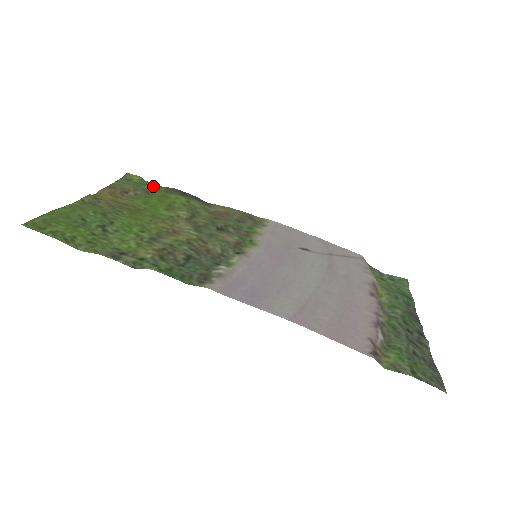
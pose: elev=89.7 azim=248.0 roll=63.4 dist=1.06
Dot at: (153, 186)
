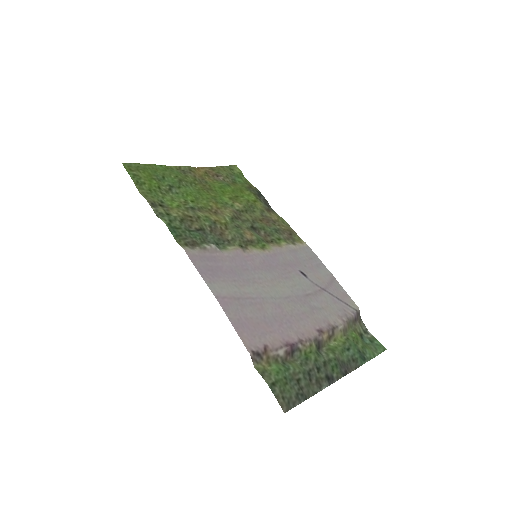
Dot at: (243, 180)
